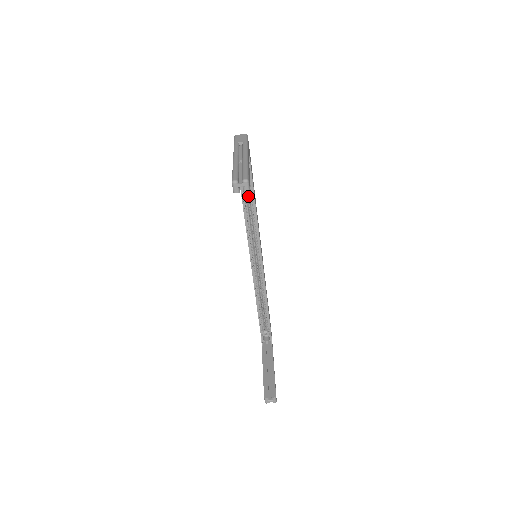
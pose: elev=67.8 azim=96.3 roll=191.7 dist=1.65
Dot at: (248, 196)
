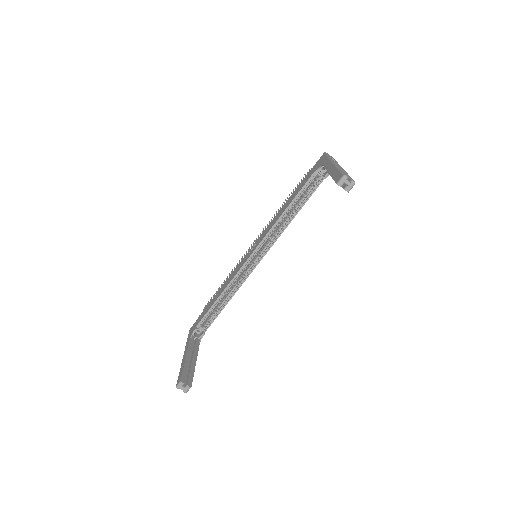
Dot at: occluded
